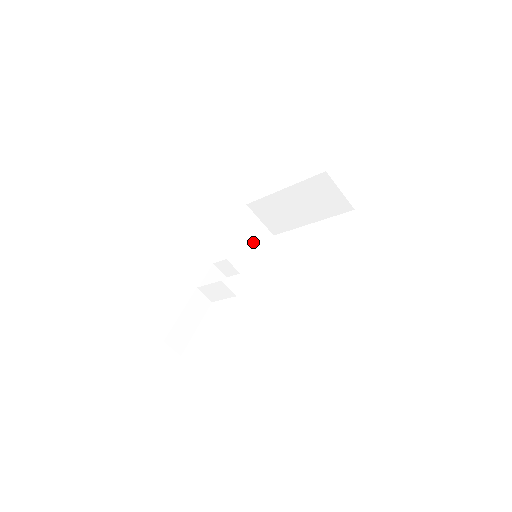
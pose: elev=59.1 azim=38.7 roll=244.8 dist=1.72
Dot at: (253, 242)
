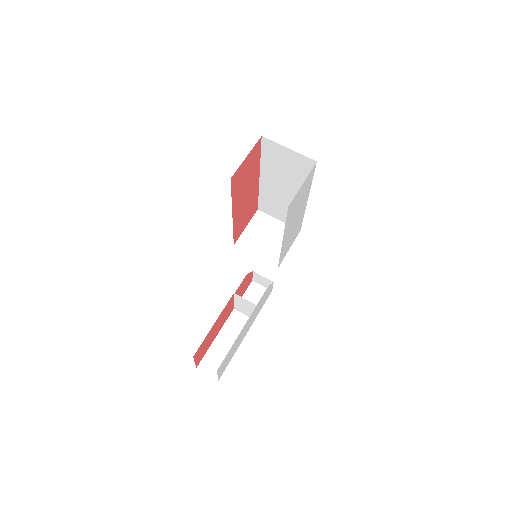
Dot at: (271, 244)
